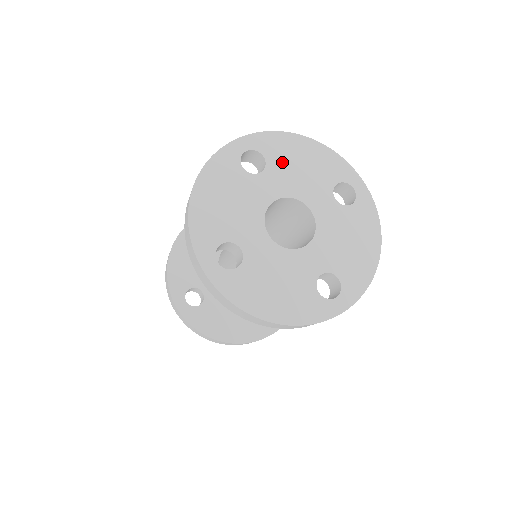
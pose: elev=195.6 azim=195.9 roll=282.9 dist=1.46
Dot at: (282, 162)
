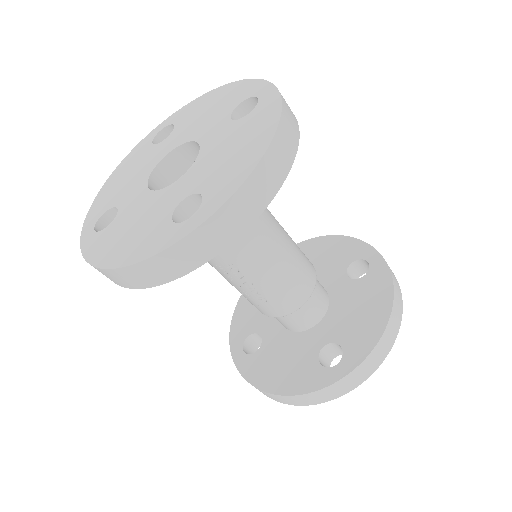
Dot at: (189, 120)
